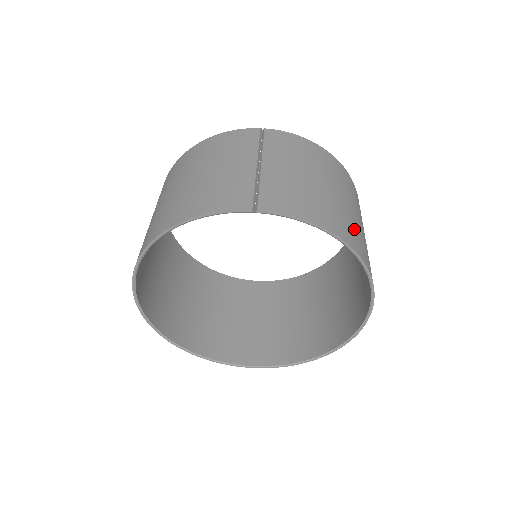
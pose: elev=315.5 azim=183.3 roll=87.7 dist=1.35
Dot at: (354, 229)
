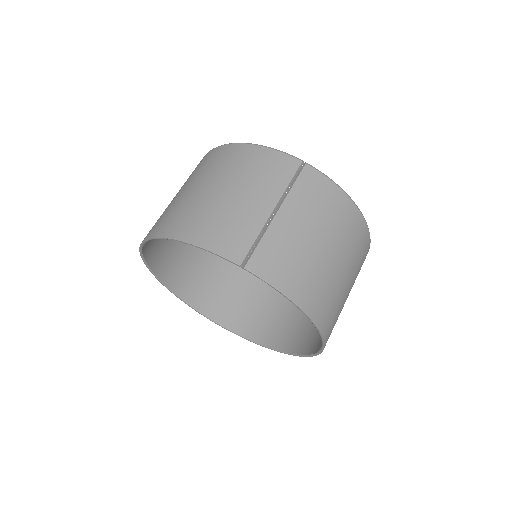
Dot at: (330, 299)
